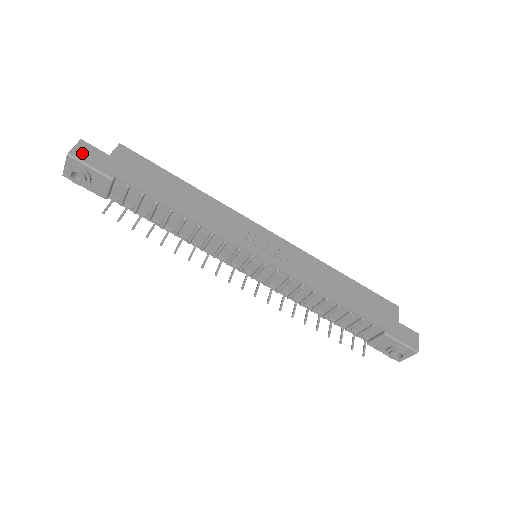
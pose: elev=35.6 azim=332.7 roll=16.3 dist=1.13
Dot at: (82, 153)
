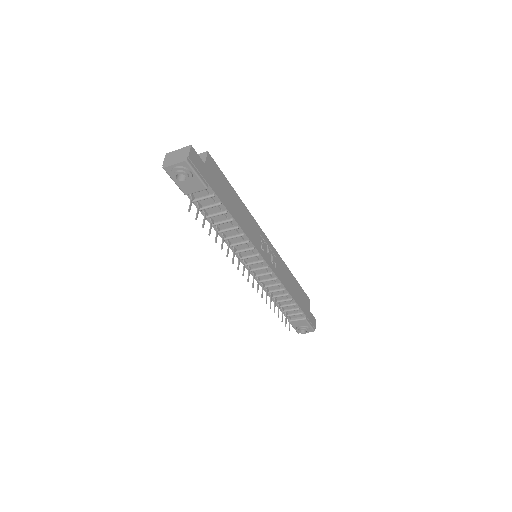
Dot at: (194, 160)
